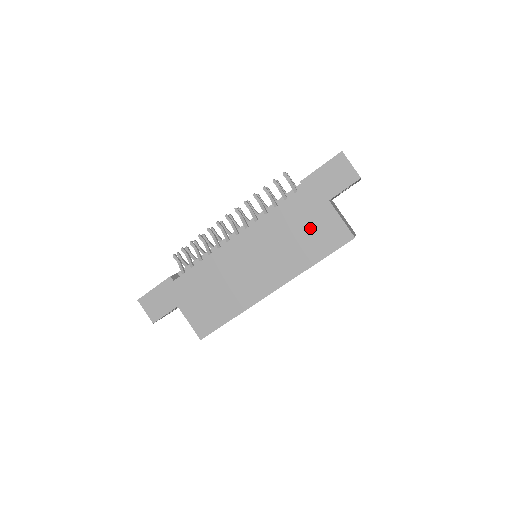
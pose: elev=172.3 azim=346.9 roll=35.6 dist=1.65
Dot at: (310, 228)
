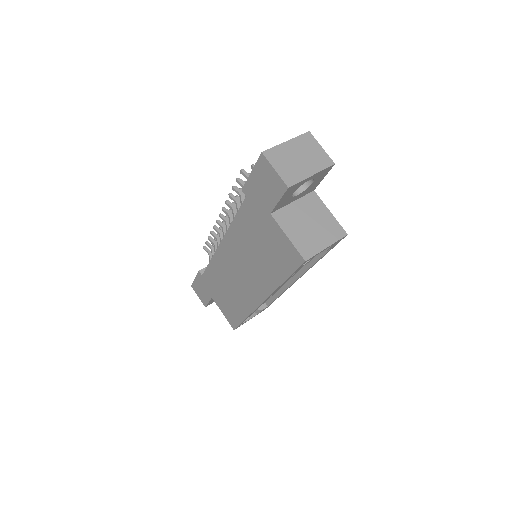
Dot at: (266, 243)
